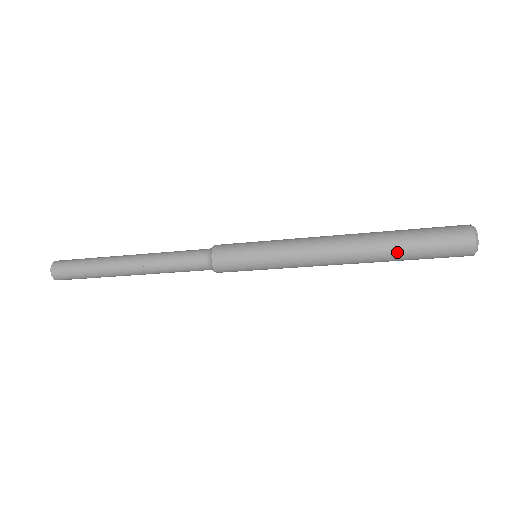
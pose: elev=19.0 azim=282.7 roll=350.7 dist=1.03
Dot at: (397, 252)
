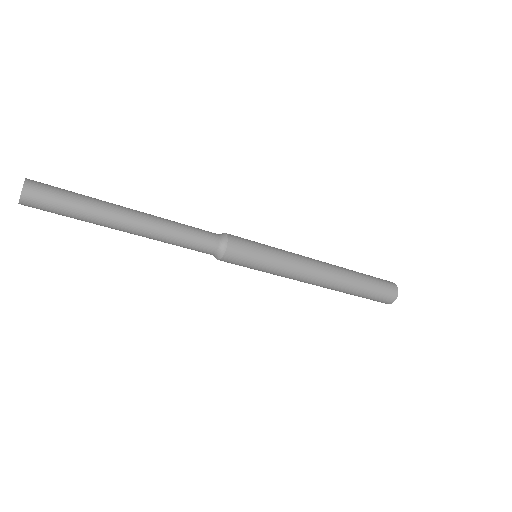
Dot at: (359, 281)
